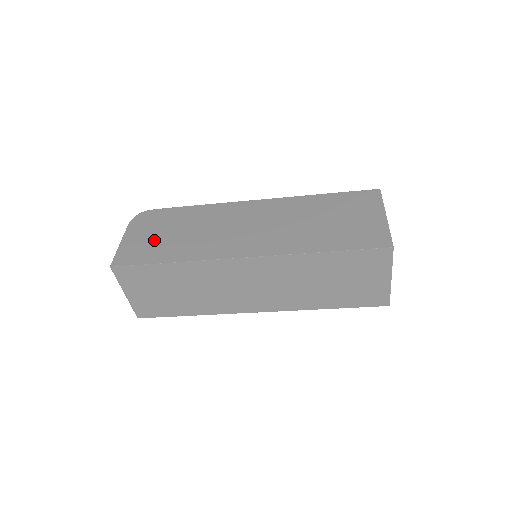
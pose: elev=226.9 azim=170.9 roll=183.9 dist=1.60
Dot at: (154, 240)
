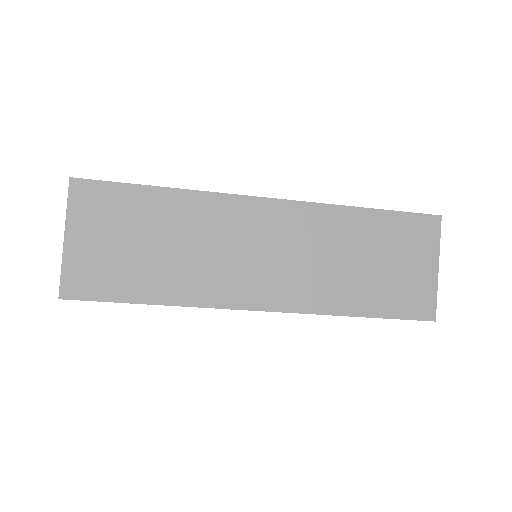
Dot at: occluded
